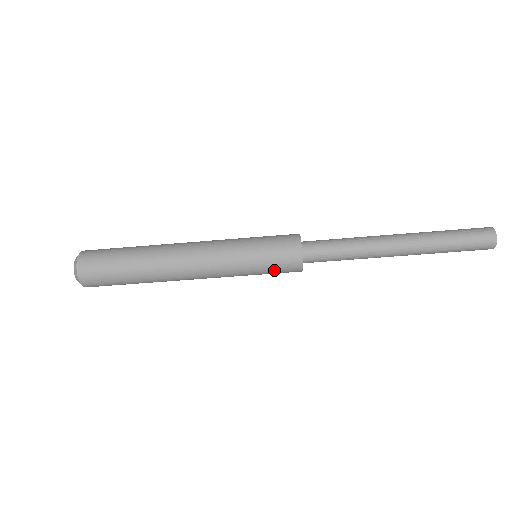
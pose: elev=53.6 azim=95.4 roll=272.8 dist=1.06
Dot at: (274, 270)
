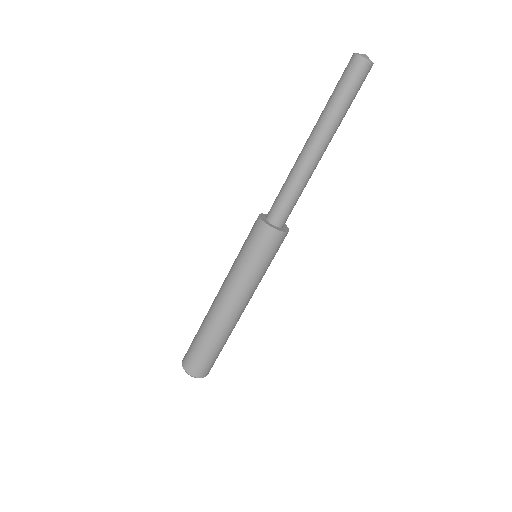
Dot at: (264, 251)
